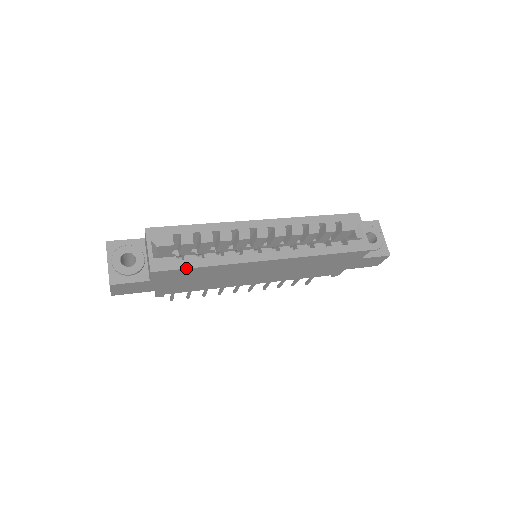
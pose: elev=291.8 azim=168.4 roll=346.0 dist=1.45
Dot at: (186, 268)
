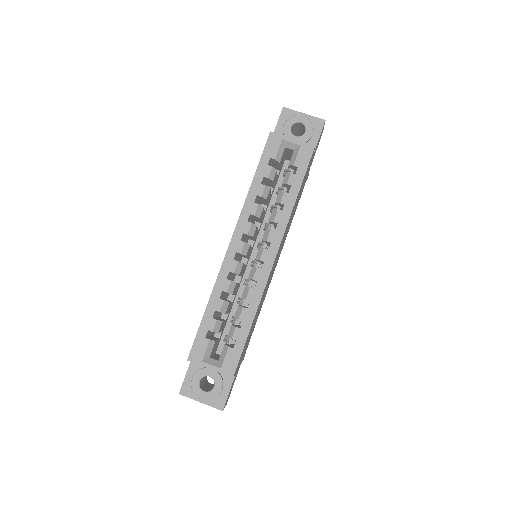
Dot at: occluded
